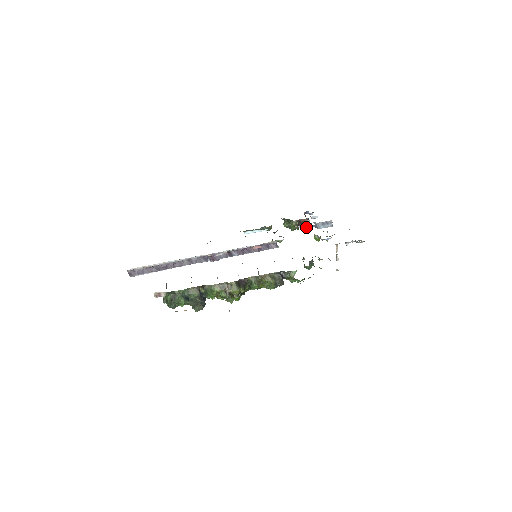
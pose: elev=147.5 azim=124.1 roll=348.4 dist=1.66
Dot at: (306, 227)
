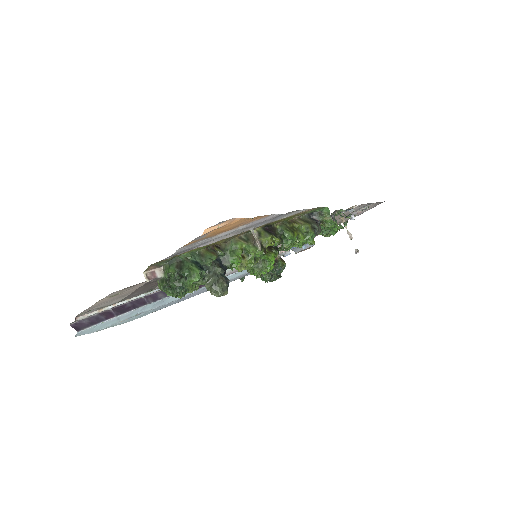
Dot at: (282, 270)
